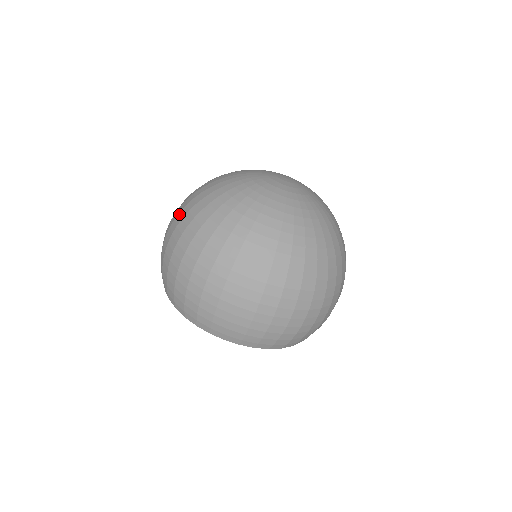
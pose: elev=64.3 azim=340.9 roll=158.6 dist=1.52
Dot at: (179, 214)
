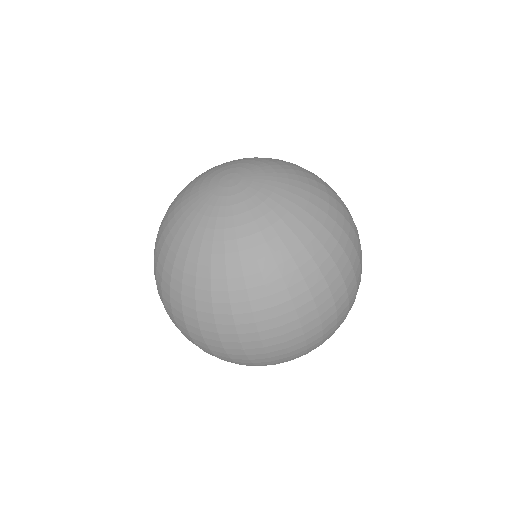
Dot at: occluded
